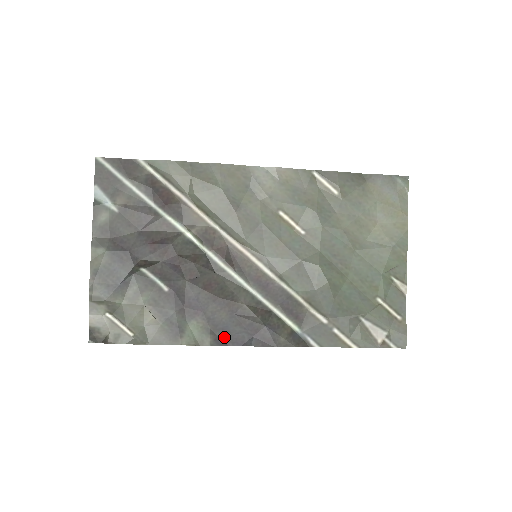
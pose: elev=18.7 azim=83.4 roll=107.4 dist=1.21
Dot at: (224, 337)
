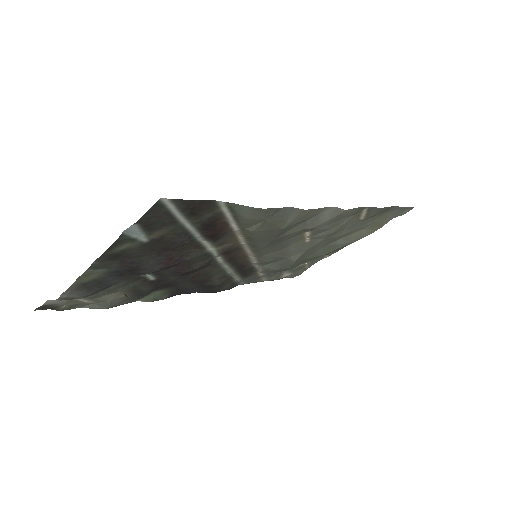
Dot at: (180, 292)
